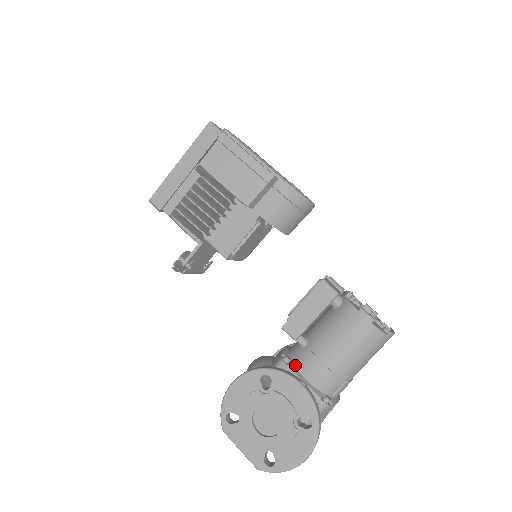
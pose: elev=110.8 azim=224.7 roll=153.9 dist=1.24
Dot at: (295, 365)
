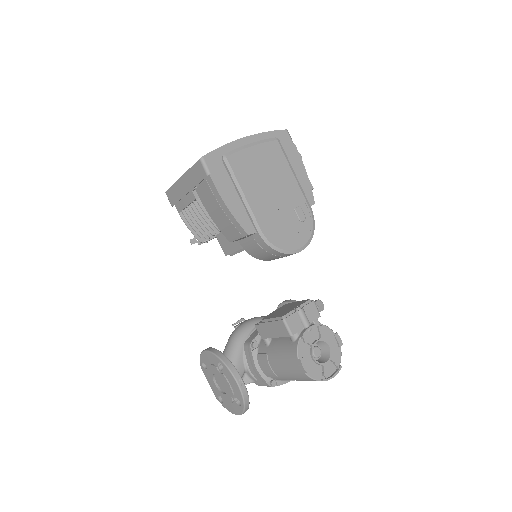
Dot at: (257, 353)
